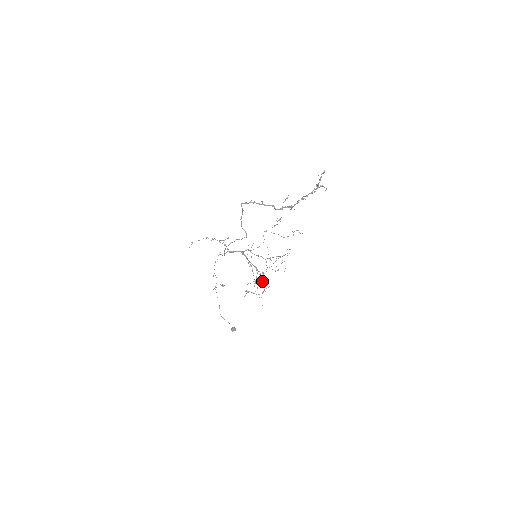
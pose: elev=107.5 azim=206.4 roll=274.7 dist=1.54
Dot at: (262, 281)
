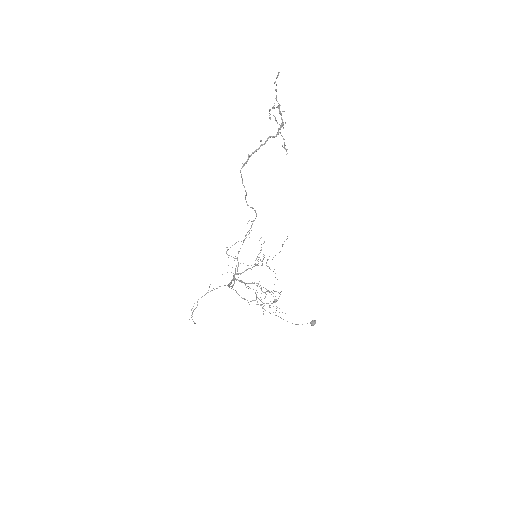
Dot at: (267, 290)
